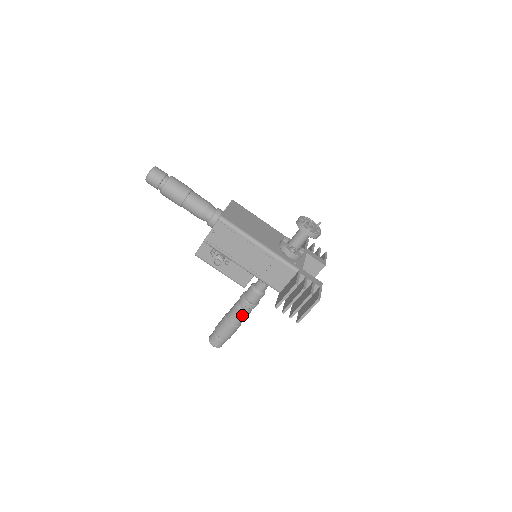
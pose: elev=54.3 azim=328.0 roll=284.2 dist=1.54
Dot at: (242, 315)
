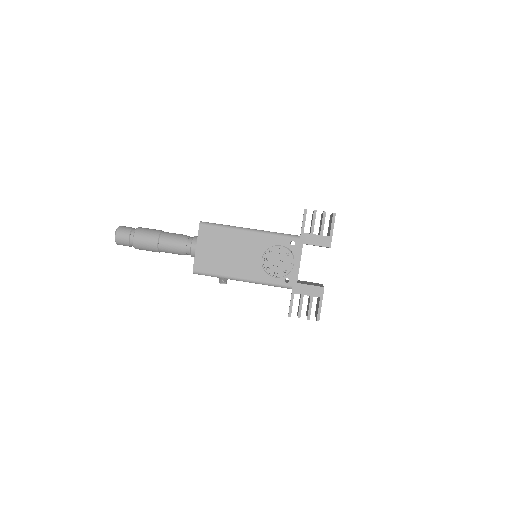
Dot at: occluded
